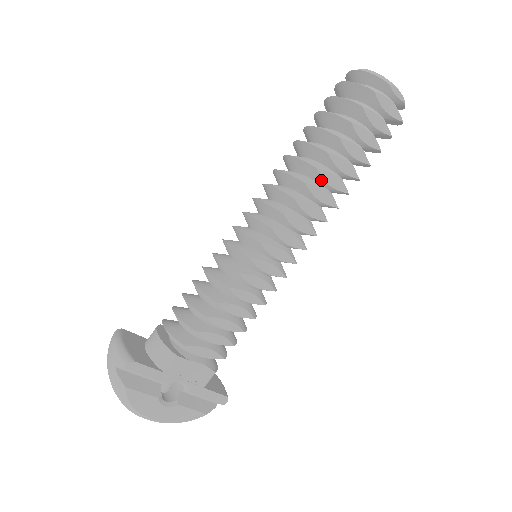
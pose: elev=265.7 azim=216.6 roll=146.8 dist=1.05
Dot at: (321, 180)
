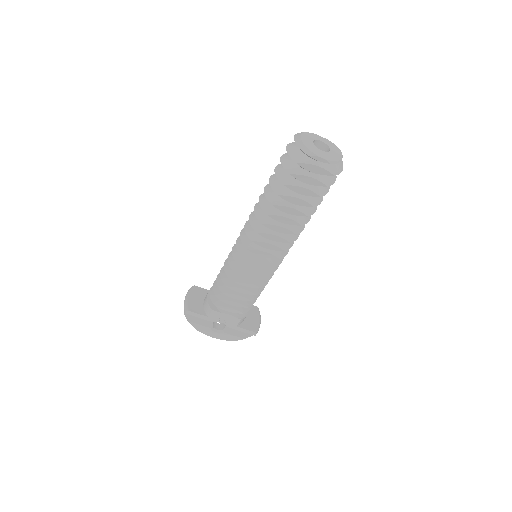
Dot at: (275, 219)
